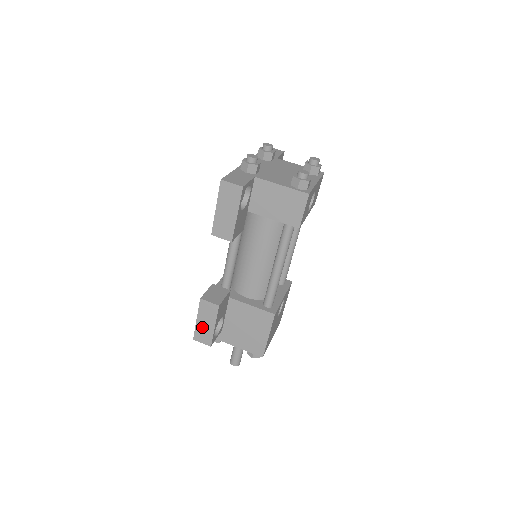
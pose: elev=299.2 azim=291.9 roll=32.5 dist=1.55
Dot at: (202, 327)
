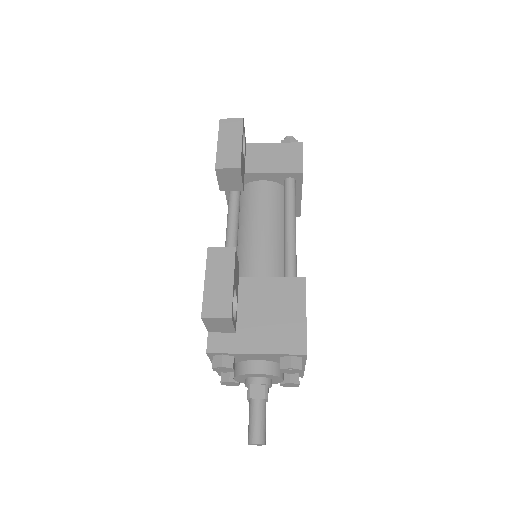
Dot at: (214, 290)
